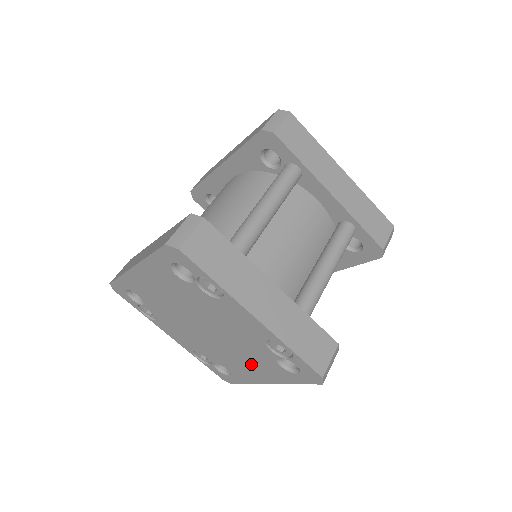
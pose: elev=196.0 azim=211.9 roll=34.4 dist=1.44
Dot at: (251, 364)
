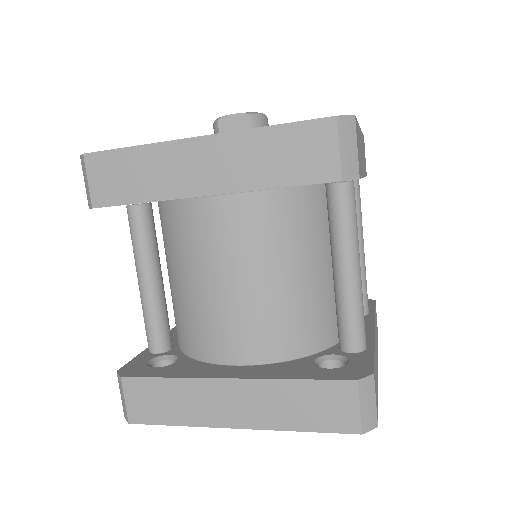
Dot at: occluded
